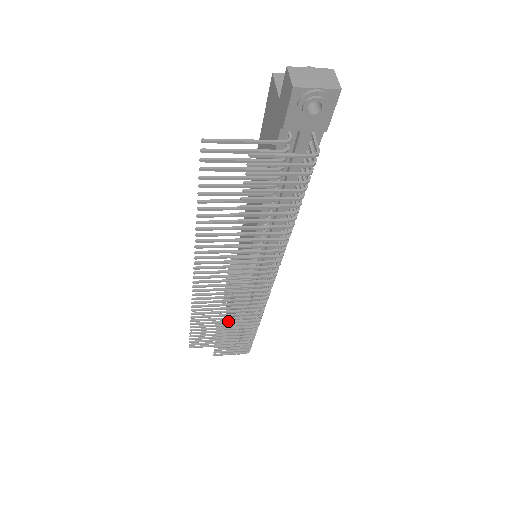
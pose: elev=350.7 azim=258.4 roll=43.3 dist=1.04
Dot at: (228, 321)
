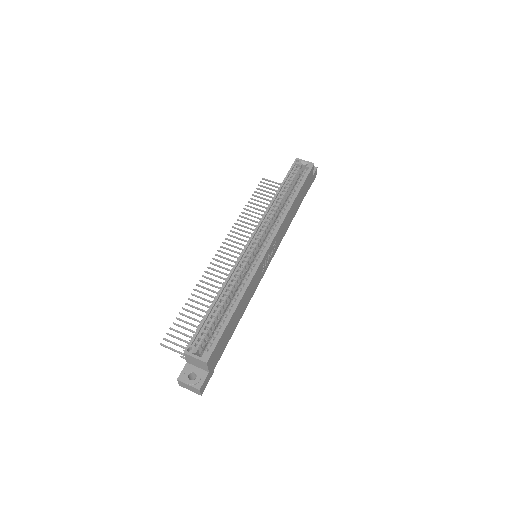
Dot at: occluded
